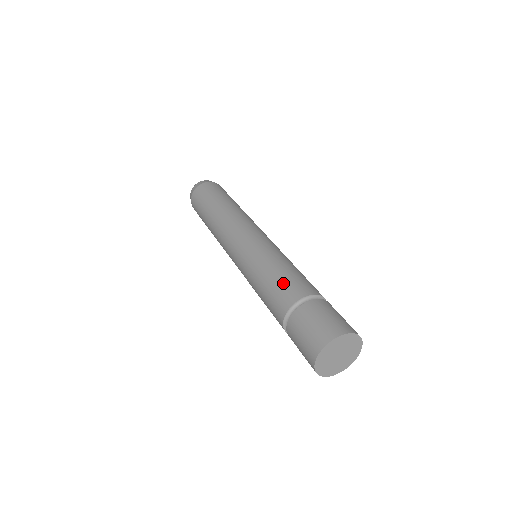
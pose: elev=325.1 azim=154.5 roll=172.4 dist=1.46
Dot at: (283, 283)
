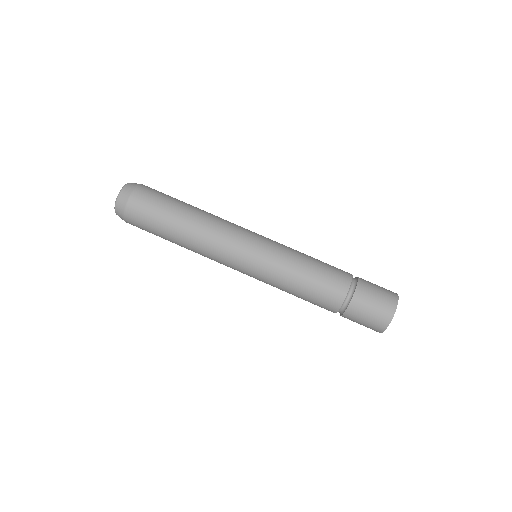
Dot at: (322, 288)
